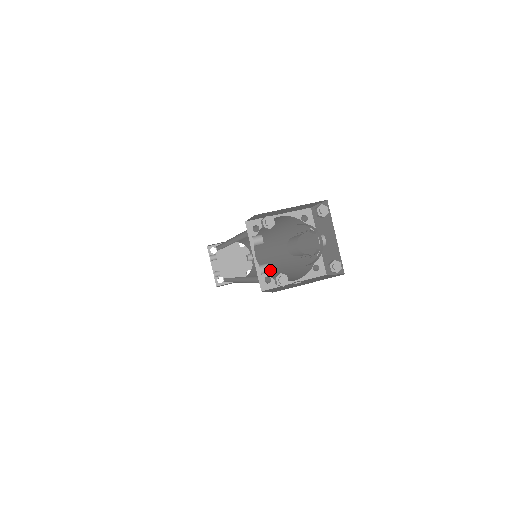
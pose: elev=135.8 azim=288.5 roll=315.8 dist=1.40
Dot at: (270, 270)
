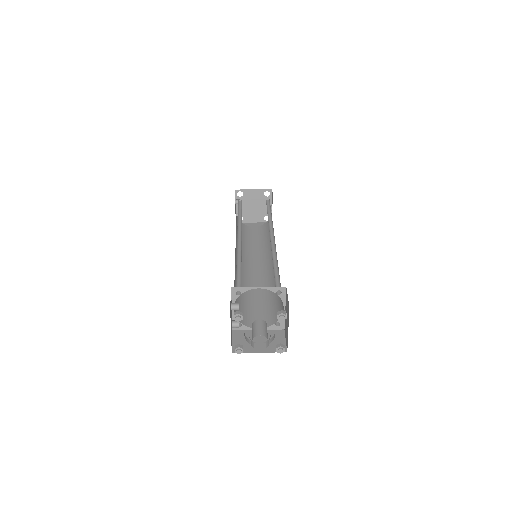
Dot at: (269, 258)
